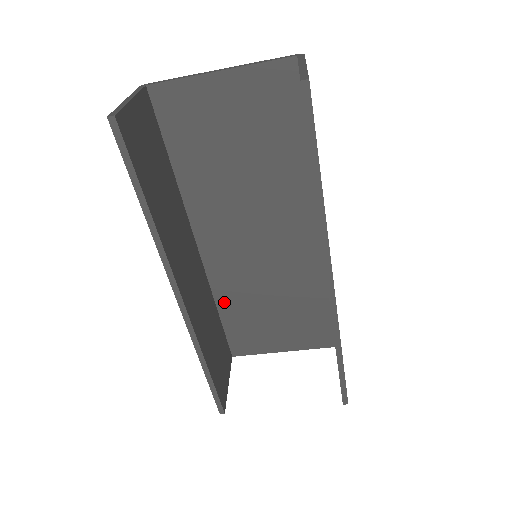
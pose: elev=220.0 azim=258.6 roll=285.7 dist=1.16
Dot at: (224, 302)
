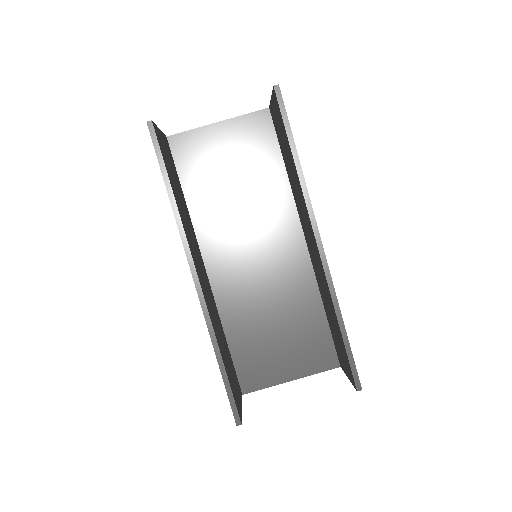
Dot at: (231, 326)
